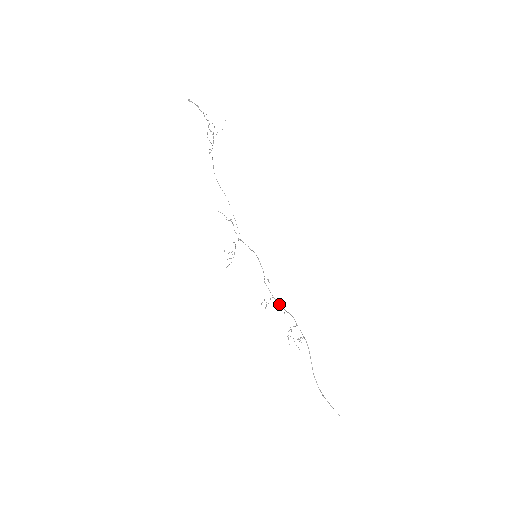
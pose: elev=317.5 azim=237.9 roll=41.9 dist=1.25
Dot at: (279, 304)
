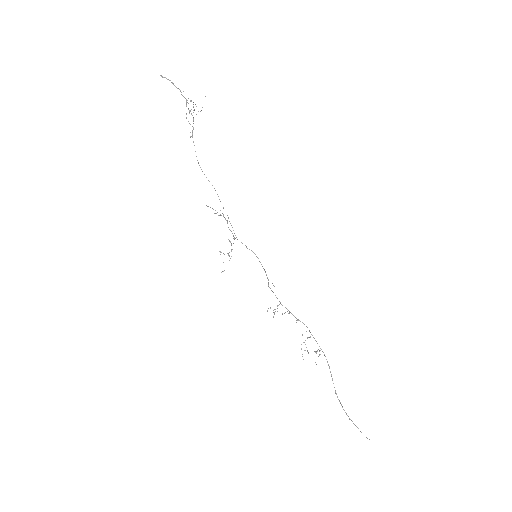
Dot at: (289, 311)
